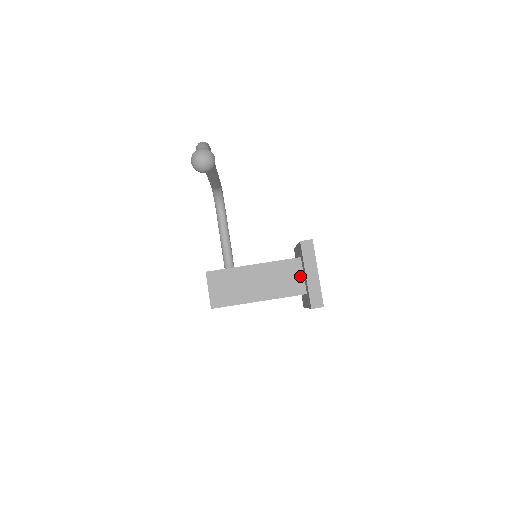
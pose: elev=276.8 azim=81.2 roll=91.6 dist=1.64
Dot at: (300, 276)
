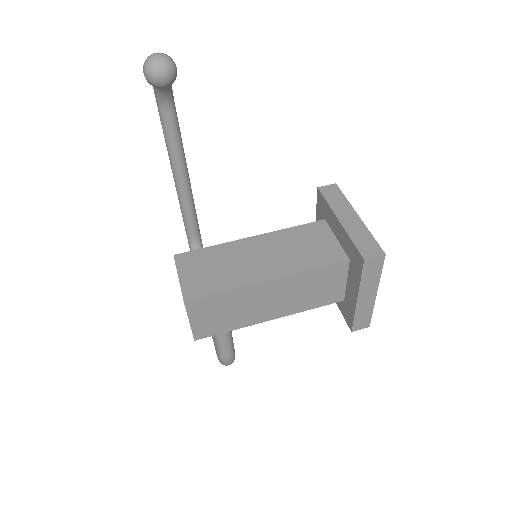
Dot at: (331, 240)
